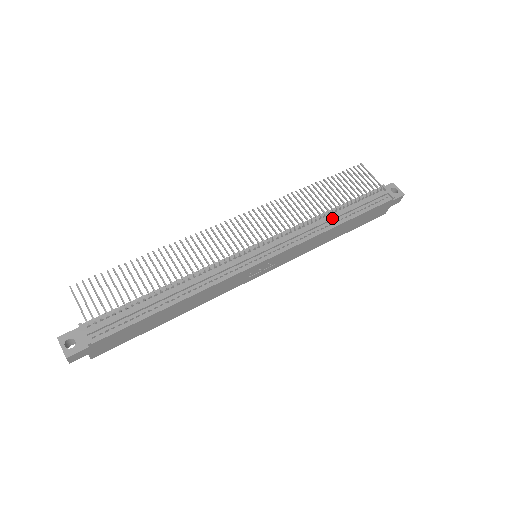
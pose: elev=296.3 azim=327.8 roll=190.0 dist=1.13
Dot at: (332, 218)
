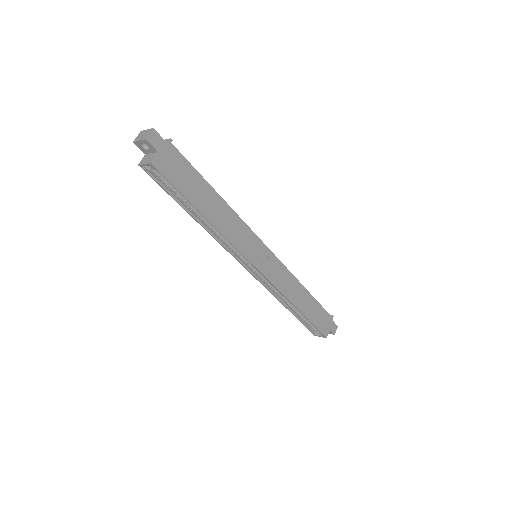
Dot at: occluded
